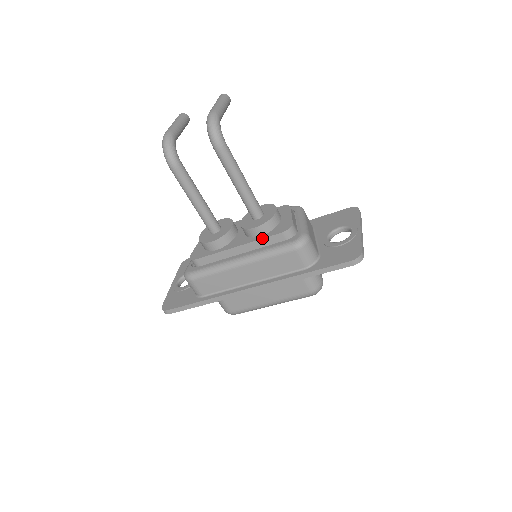
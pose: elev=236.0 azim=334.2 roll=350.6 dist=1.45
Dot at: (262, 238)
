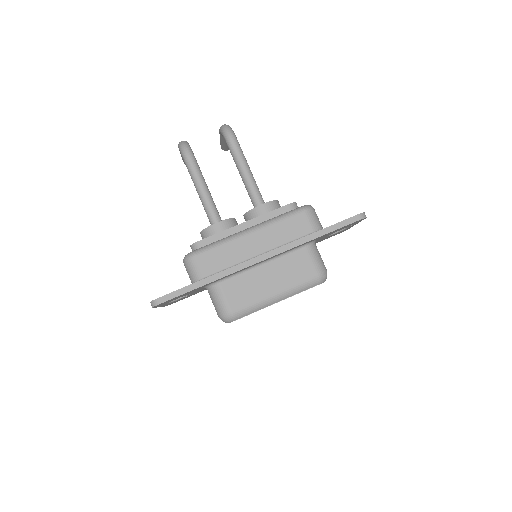
Dot at: (269, 211)
